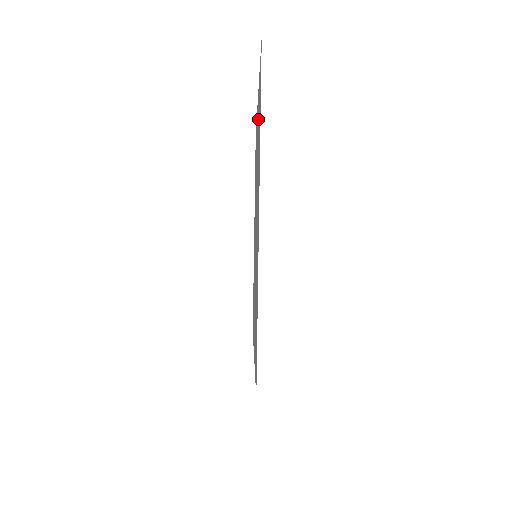
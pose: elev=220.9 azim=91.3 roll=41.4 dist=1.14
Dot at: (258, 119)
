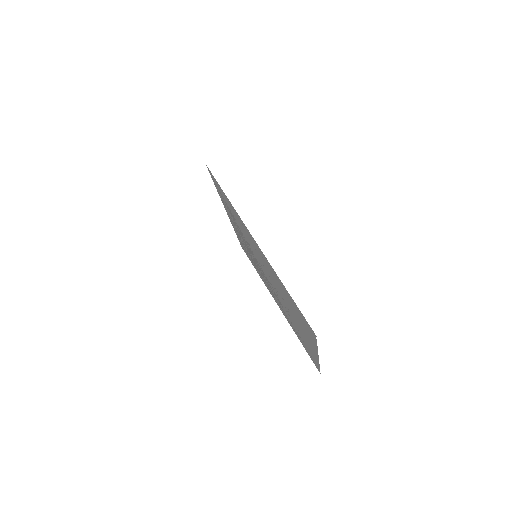
Dot at: occluded
